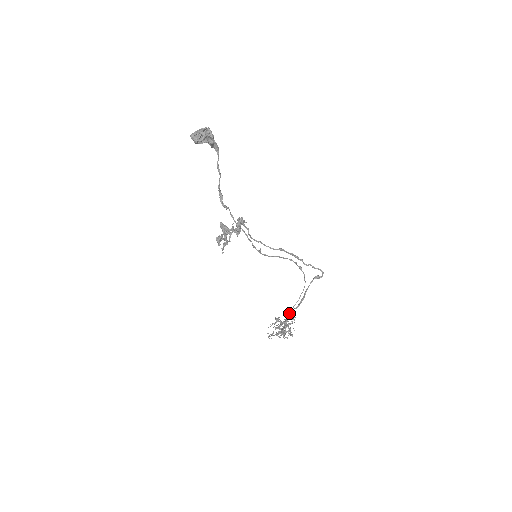
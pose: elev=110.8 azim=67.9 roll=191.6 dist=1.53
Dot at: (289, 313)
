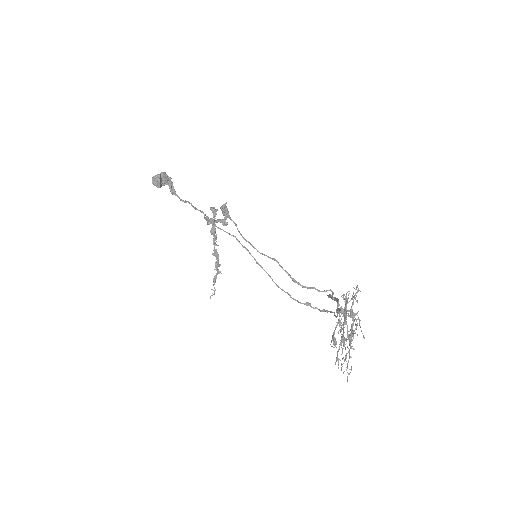
Dot at: (336, 310)
